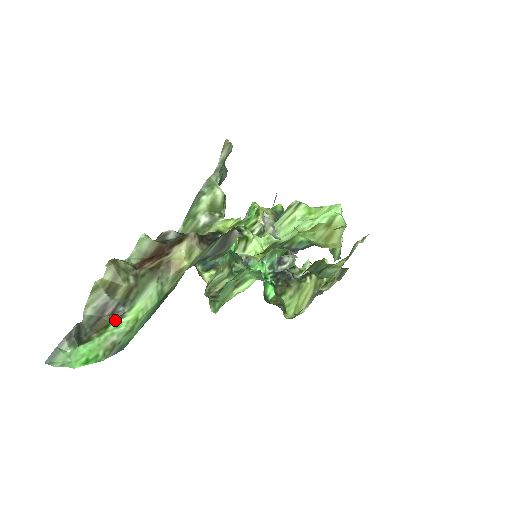
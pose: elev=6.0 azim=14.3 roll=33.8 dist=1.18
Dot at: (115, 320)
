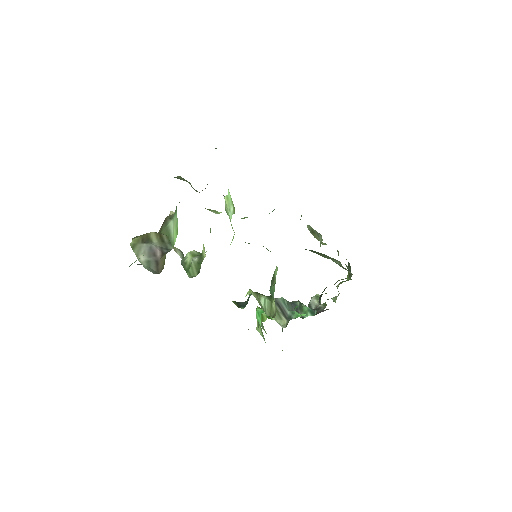
Dot at: occluded
